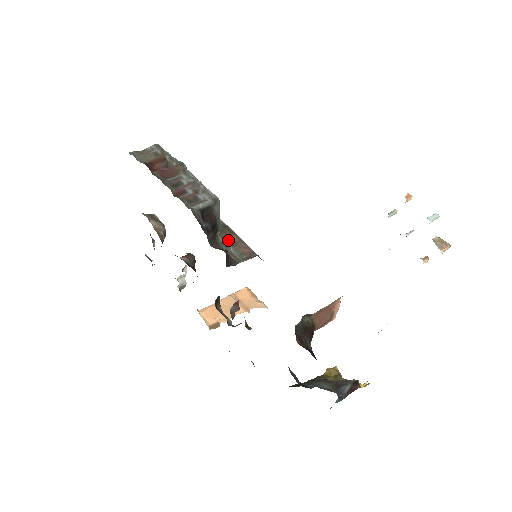
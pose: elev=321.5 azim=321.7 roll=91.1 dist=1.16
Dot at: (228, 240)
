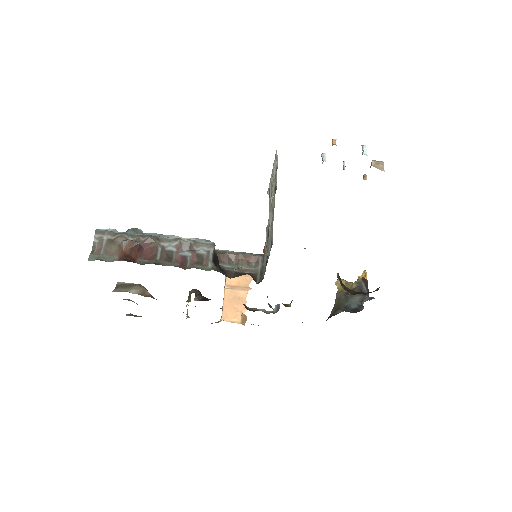
Dot at: (228, 261)
